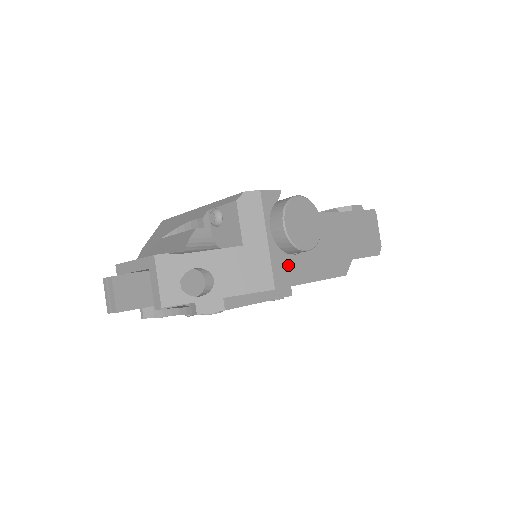
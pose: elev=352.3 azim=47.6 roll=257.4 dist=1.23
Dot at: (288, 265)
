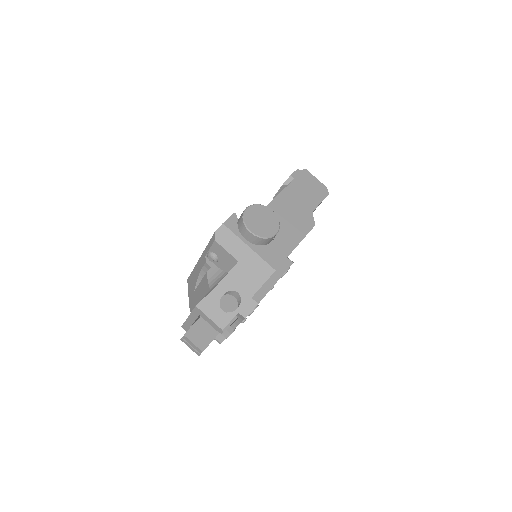
Dot at: (273, 250)
